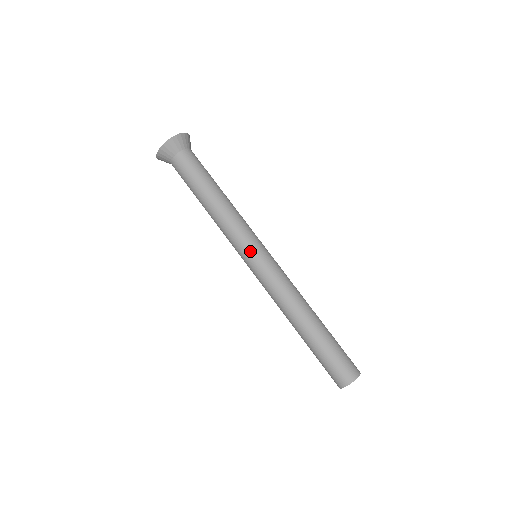
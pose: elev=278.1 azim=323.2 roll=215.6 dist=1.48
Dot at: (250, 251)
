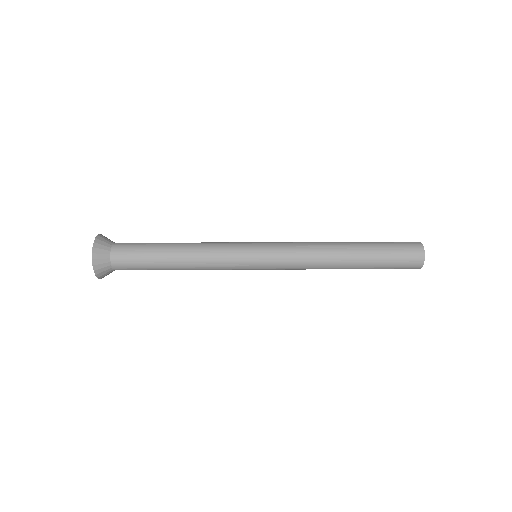
Dot at: (249, 245)
